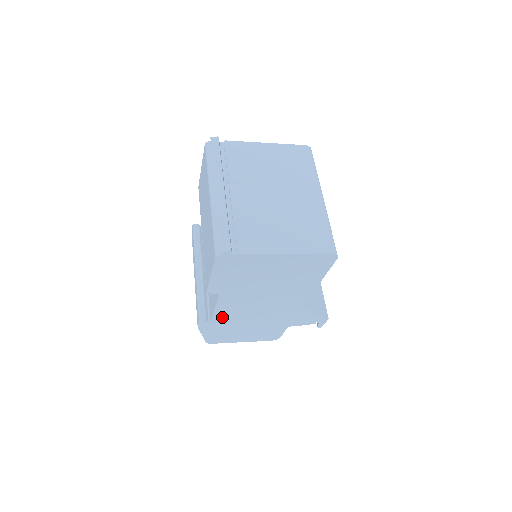
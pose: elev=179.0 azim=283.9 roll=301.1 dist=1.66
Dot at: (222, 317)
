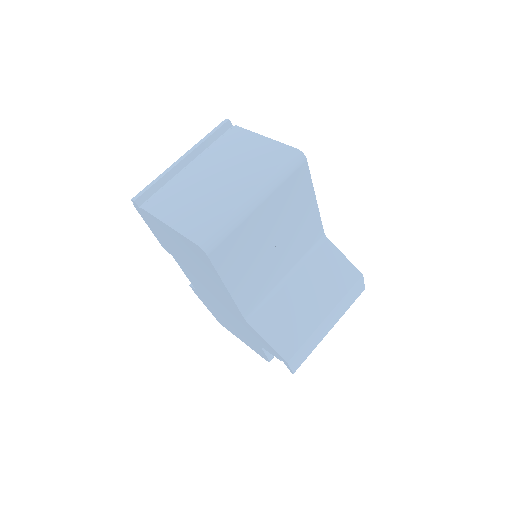
Dot at: (200, 291)
